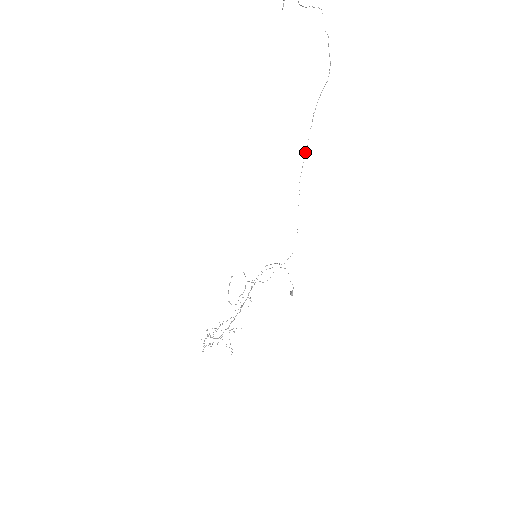
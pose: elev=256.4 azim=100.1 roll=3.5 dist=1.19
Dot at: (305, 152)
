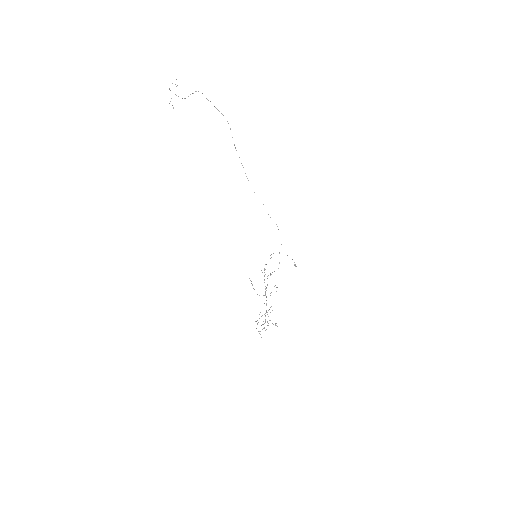
Dot at: occluded
